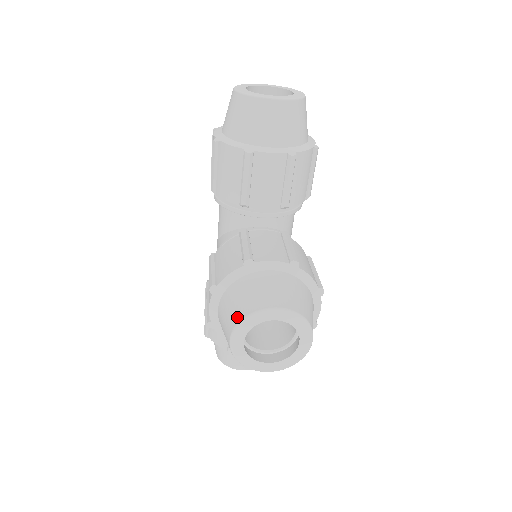
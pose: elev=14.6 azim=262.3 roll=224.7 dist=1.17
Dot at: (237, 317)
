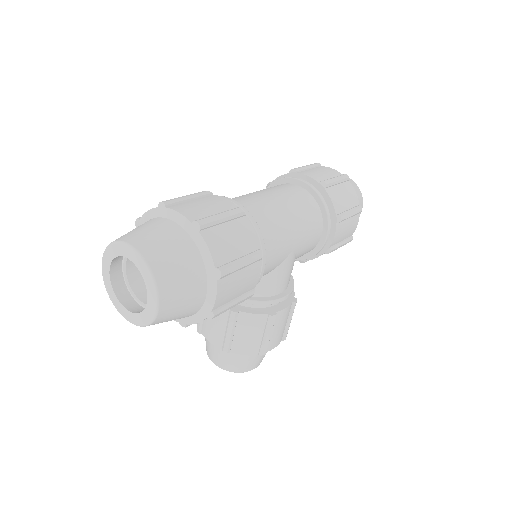
Dot at: occluded
